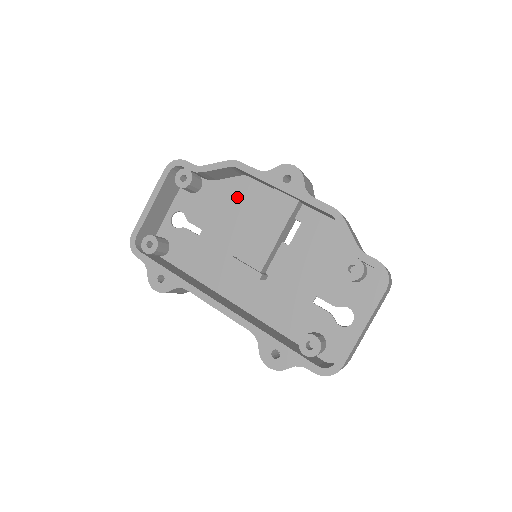
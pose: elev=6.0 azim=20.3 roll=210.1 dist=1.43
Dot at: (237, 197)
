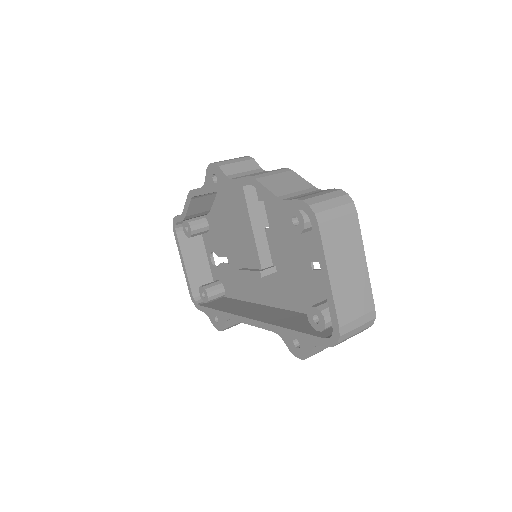
Dot at: (225, 214)
